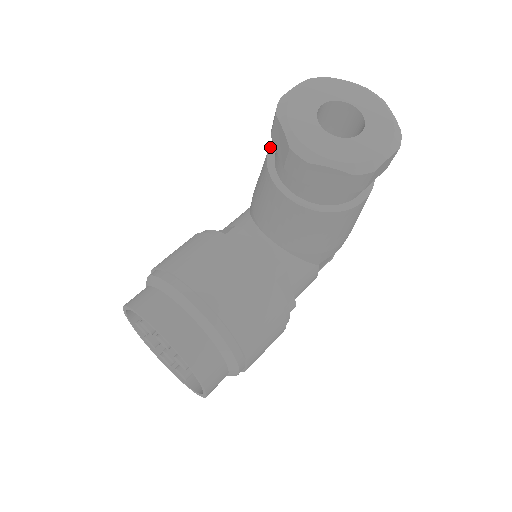
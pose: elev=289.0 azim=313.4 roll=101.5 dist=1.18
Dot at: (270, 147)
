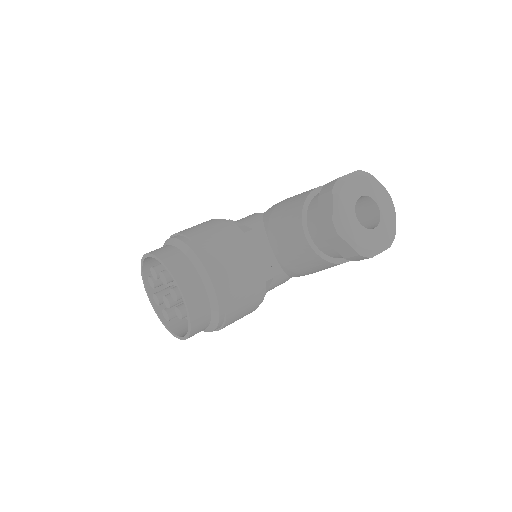
Dot at: (309, 195)
